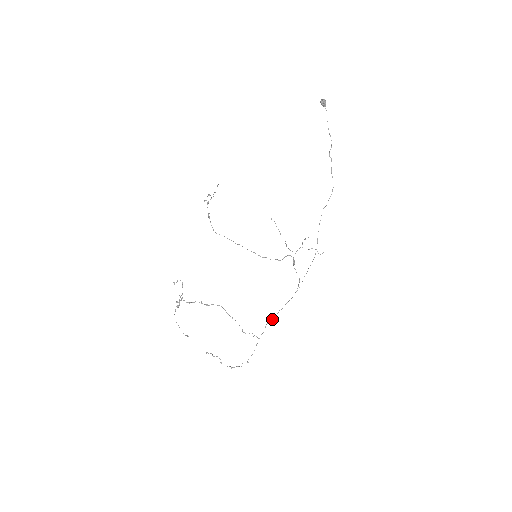
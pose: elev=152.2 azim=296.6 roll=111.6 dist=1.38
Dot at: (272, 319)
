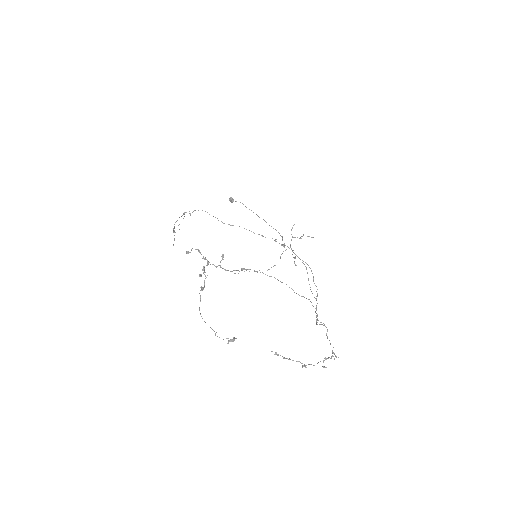
Dot at: (317, 320)
